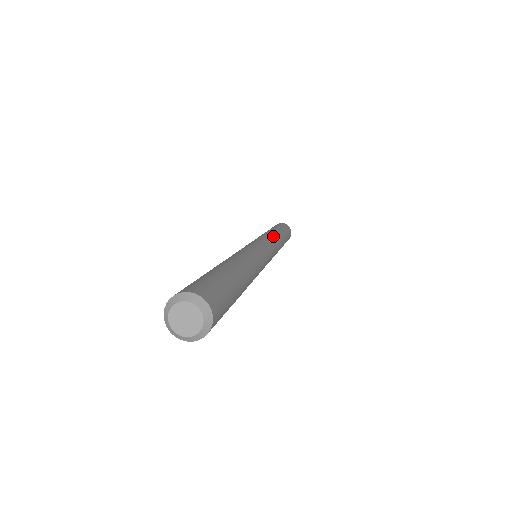
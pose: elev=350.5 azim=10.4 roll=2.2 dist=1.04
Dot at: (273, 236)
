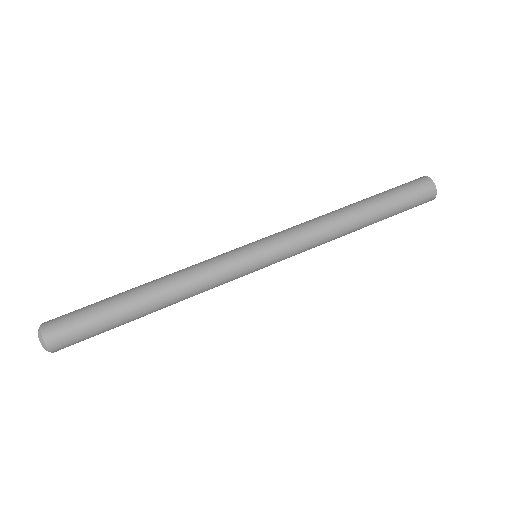
Dot at: (321, 231)
